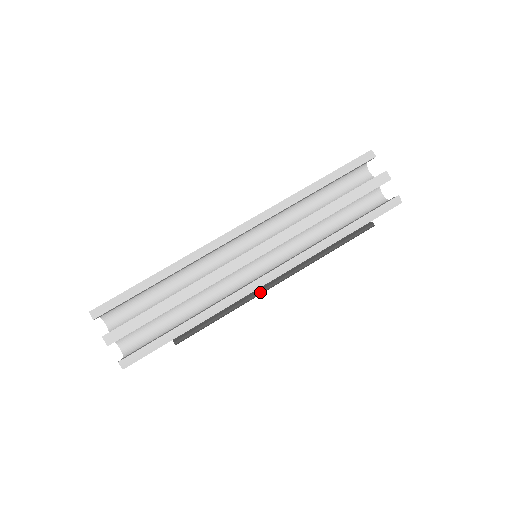
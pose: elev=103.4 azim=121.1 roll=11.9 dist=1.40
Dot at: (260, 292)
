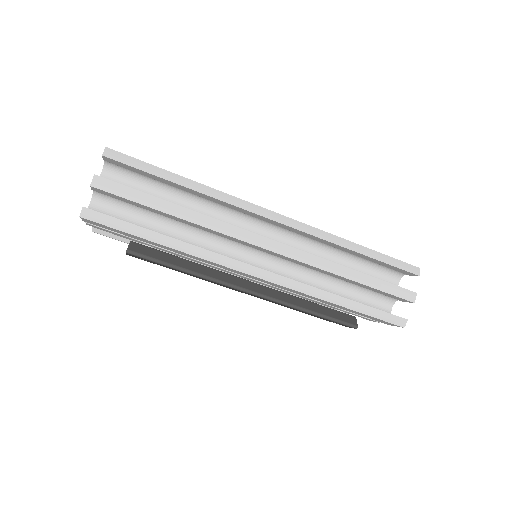
Dot at: (230, 285)
